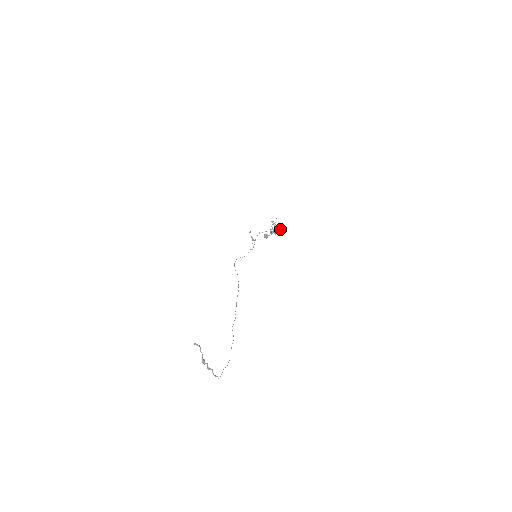
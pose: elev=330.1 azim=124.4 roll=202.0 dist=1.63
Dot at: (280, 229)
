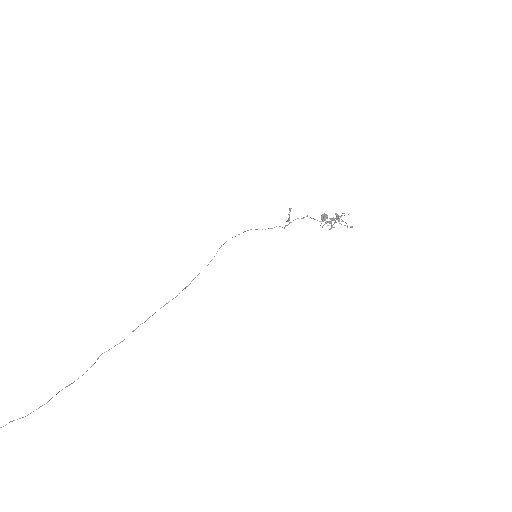
Dot at: (347, 225)
